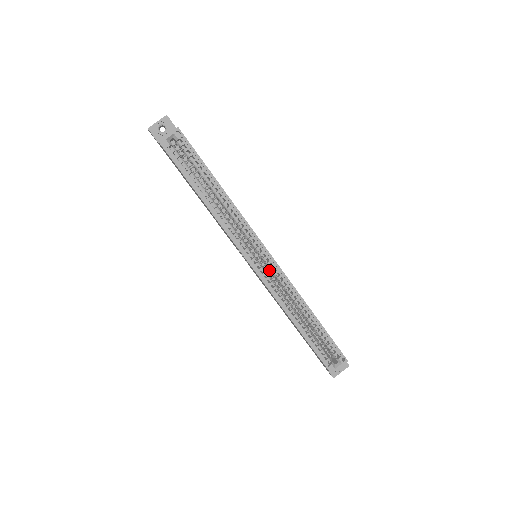
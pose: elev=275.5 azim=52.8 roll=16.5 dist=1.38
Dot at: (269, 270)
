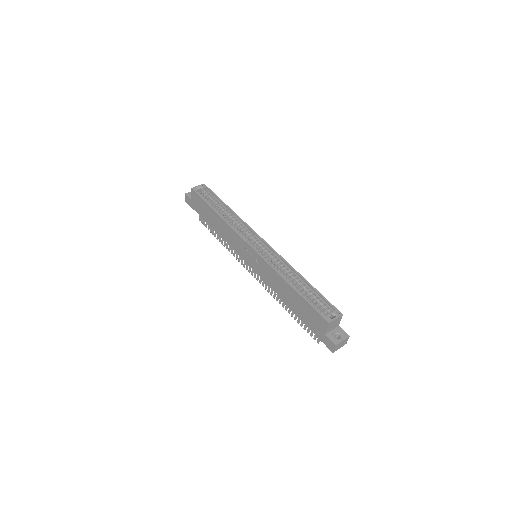
Dot at: (266, 255)
